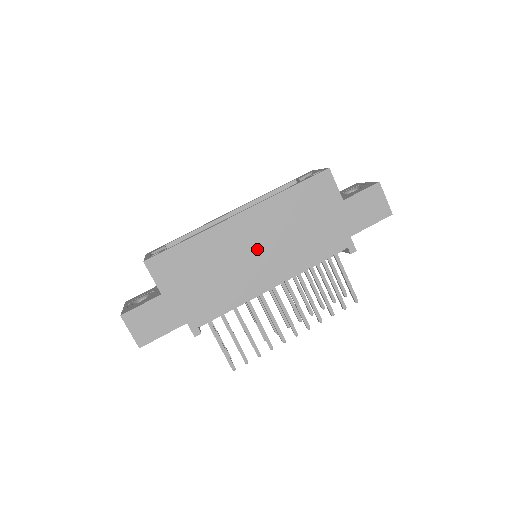
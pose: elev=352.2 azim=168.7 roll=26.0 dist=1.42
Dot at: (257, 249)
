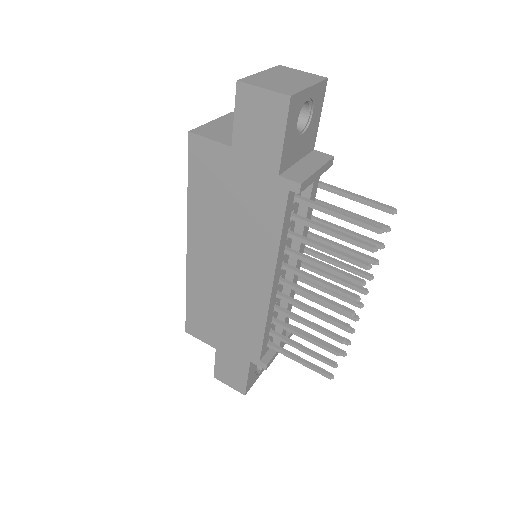
Dot at: (226, 266)
